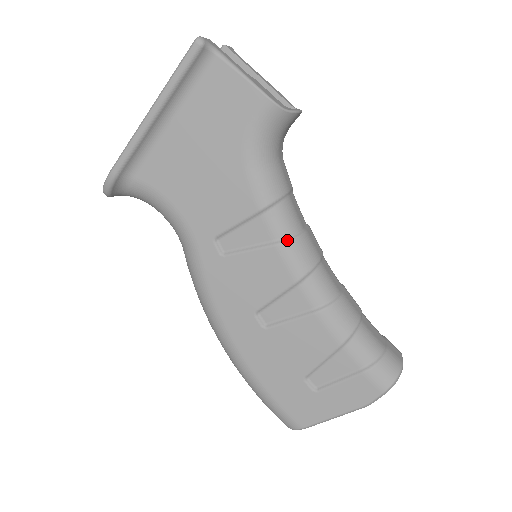
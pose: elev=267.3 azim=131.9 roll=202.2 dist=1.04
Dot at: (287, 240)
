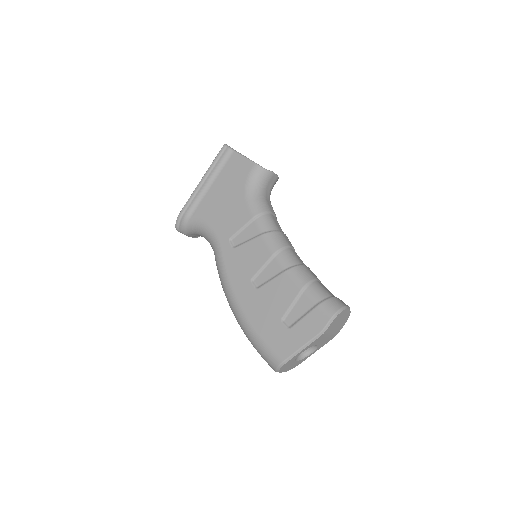
Dot at: (268, 232)
